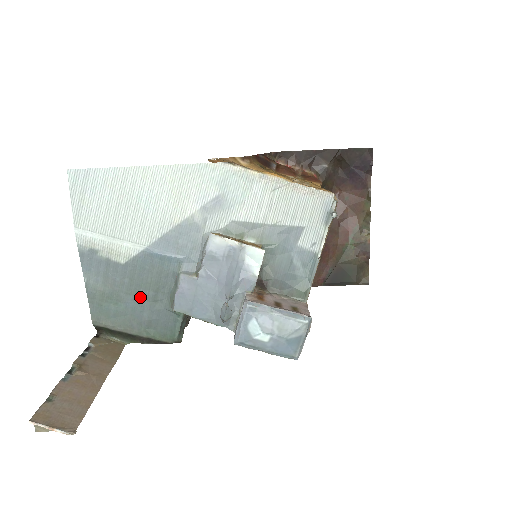
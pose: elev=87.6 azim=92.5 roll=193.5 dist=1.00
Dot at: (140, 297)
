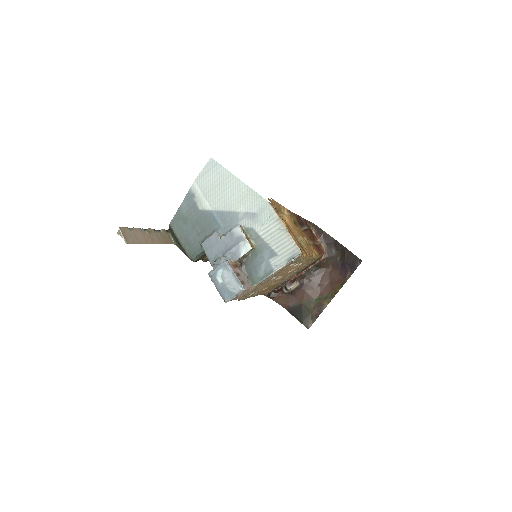
Dot at: (194, 228)
